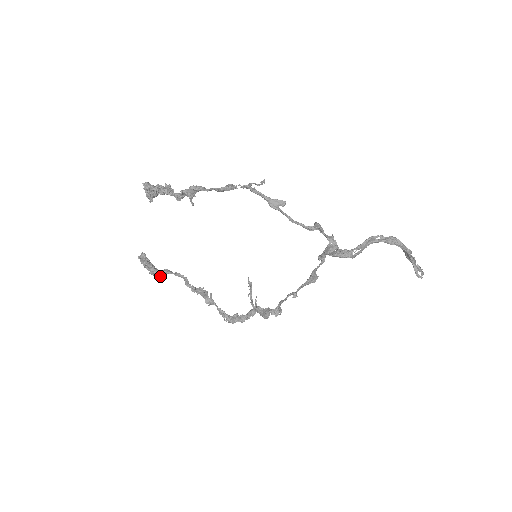
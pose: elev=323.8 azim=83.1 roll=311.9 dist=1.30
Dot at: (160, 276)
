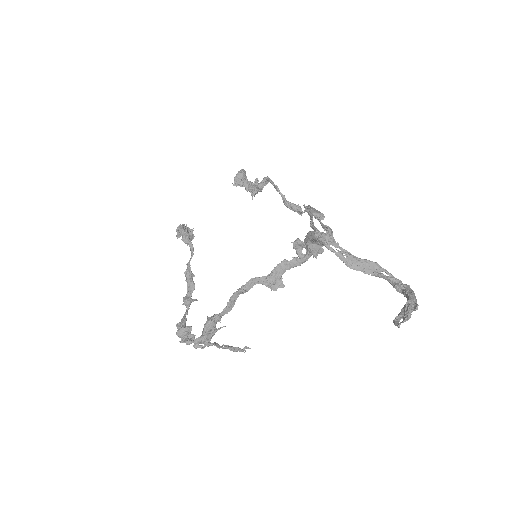
Dot at: (179, 235)
